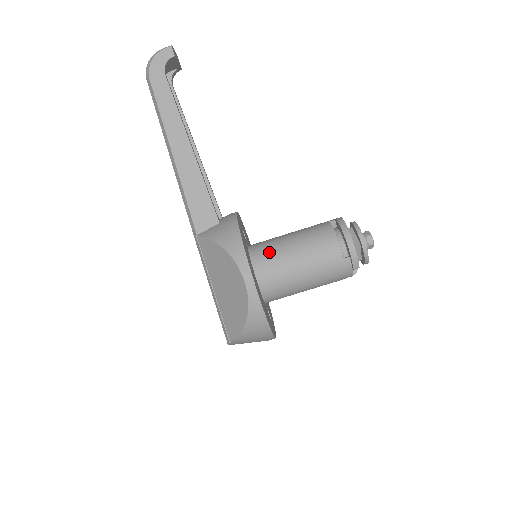
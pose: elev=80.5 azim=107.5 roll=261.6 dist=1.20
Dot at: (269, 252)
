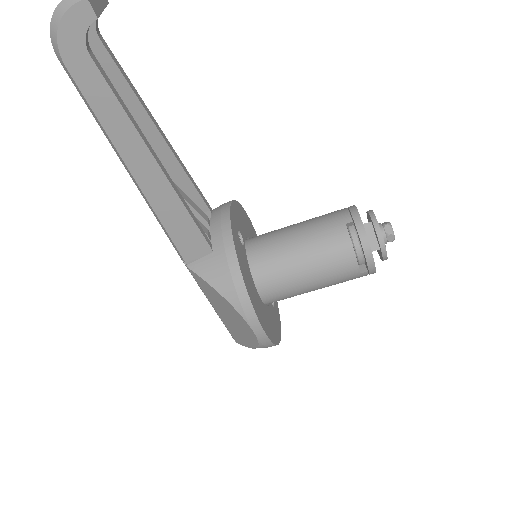
Dot at: (275, 271)
